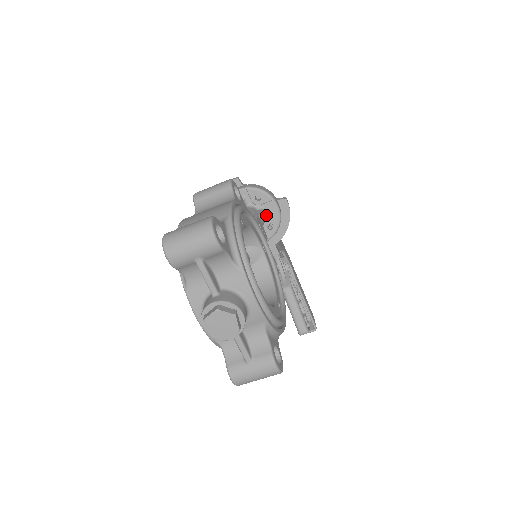
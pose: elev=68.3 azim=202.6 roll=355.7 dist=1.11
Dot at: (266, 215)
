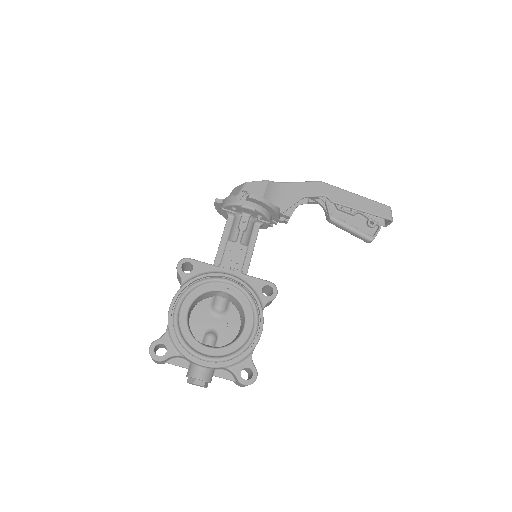
Dot at: (248, 215)
